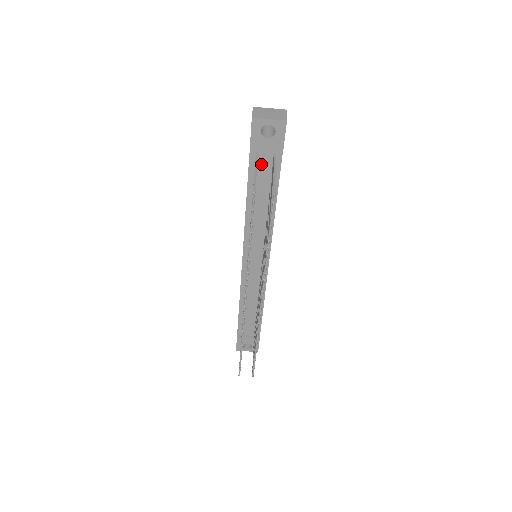
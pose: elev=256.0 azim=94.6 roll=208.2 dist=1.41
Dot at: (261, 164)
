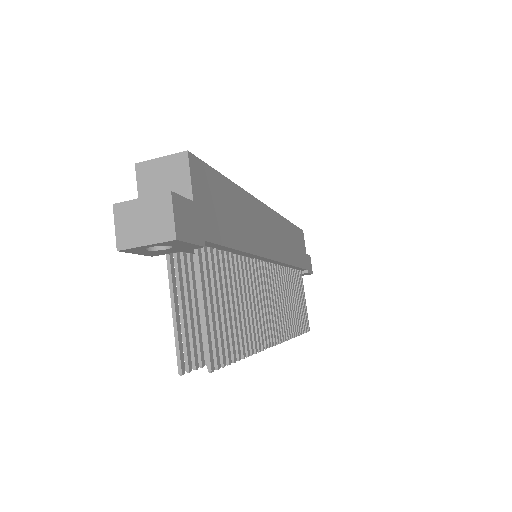
Dot at: occluded
